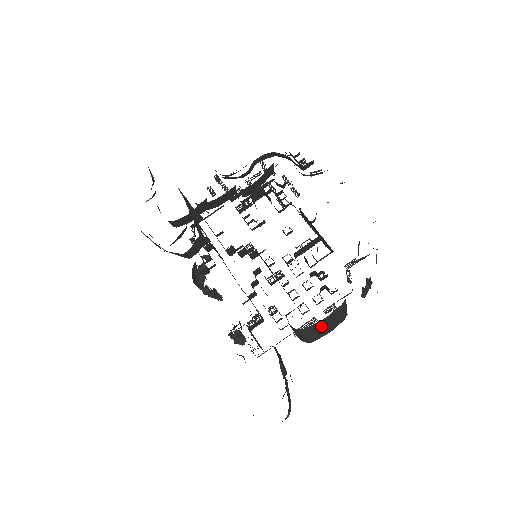
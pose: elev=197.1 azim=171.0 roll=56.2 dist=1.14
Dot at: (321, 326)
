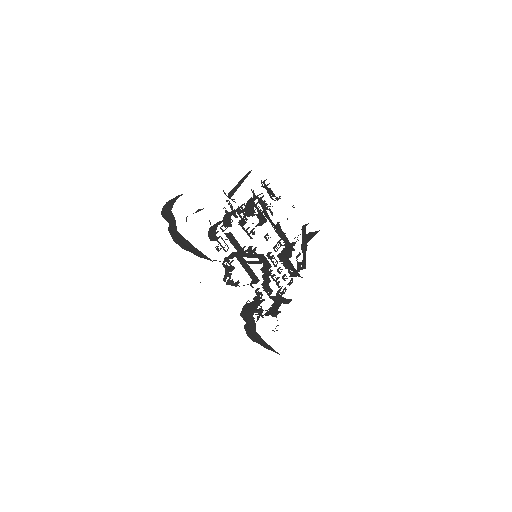
Dot at: occluded
